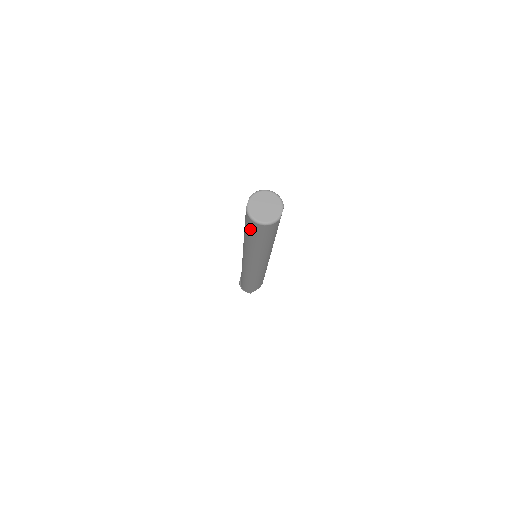
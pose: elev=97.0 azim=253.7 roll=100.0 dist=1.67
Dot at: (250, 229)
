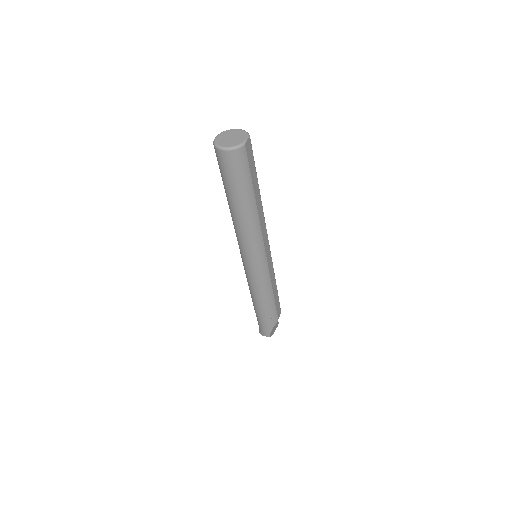
Dot at: (222, 171)
